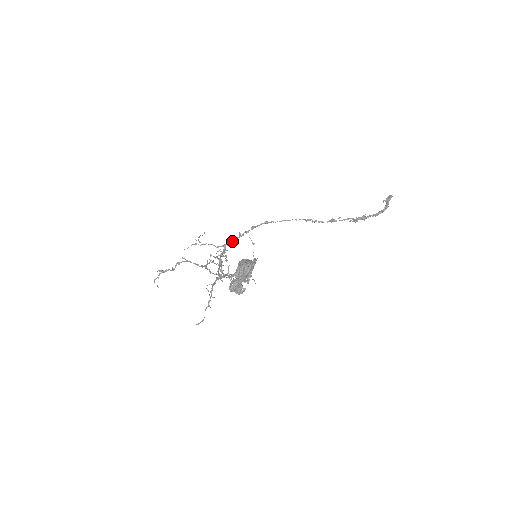
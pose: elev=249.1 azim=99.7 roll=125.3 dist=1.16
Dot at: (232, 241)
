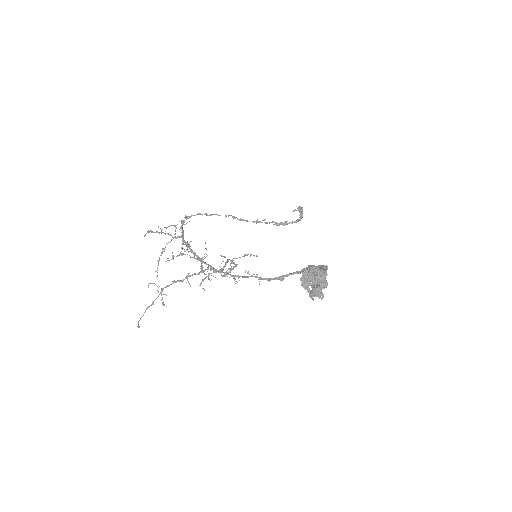
Dot at: (183, 232)
